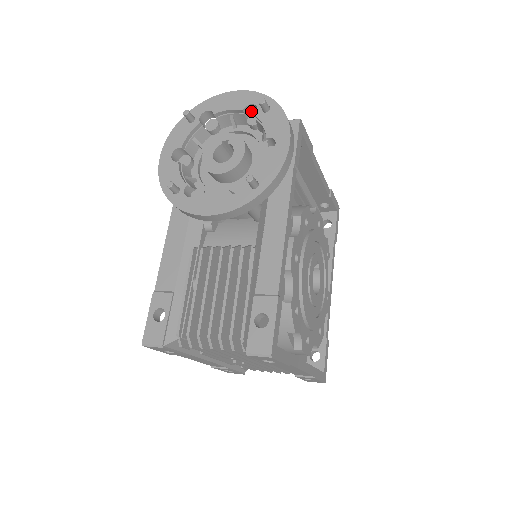
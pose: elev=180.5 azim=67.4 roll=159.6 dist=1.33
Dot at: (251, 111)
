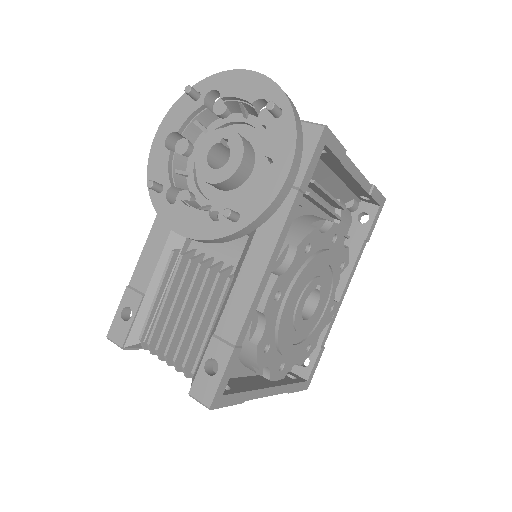
Dot at: (265, 104)
